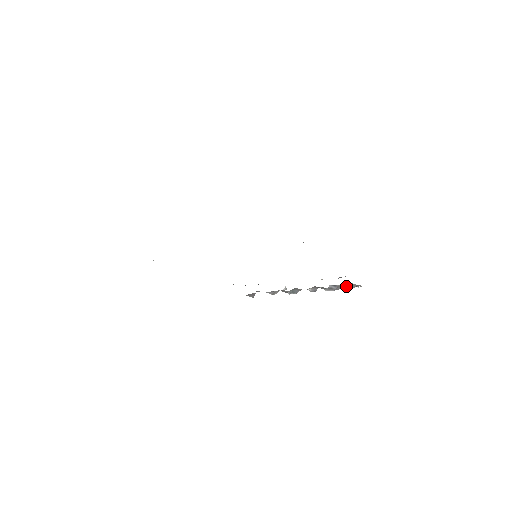
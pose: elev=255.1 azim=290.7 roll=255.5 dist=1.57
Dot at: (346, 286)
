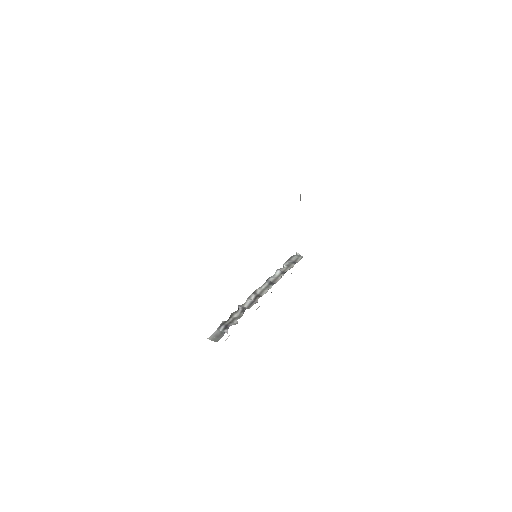
Dot at: occluded
